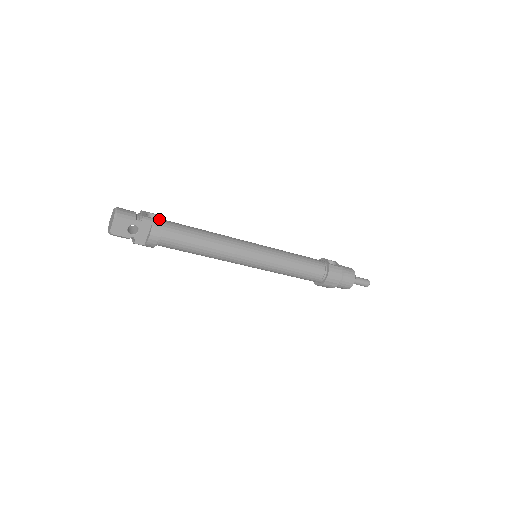
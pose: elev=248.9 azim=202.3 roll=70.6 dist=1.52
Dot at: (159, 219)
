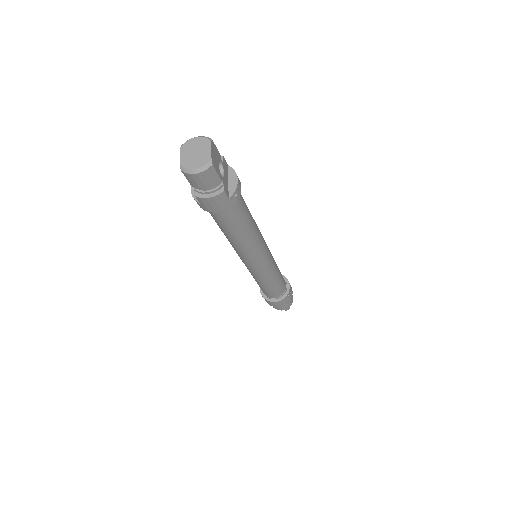
Dot at: occluded
